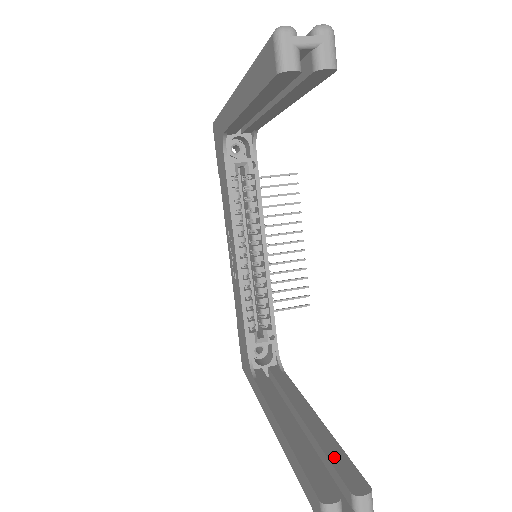
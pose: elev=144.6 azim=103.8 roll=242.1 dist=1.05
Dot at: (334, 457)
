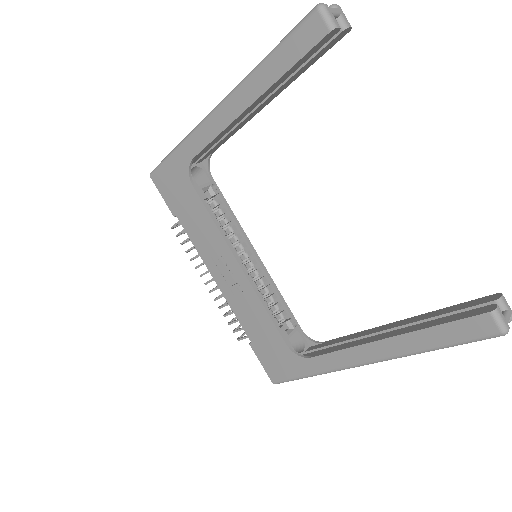
Dot at: (452, 310)
